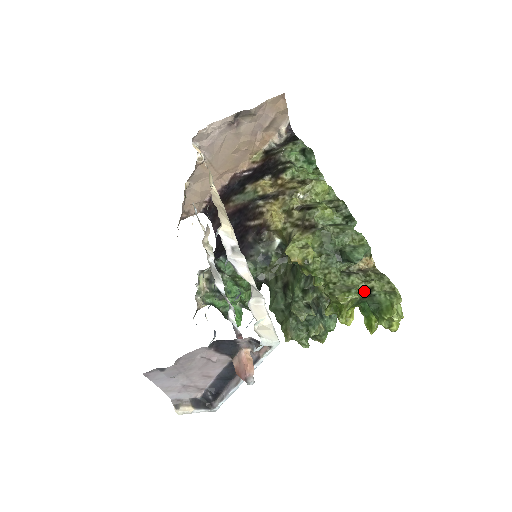
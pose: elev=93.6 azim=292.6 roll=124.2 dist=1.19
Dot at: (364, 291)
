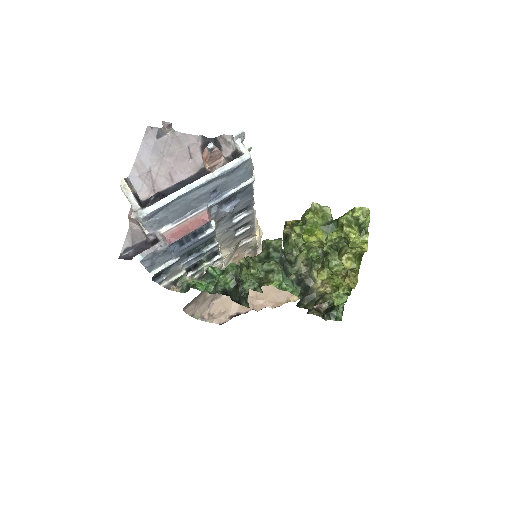
Dot at: occluded
